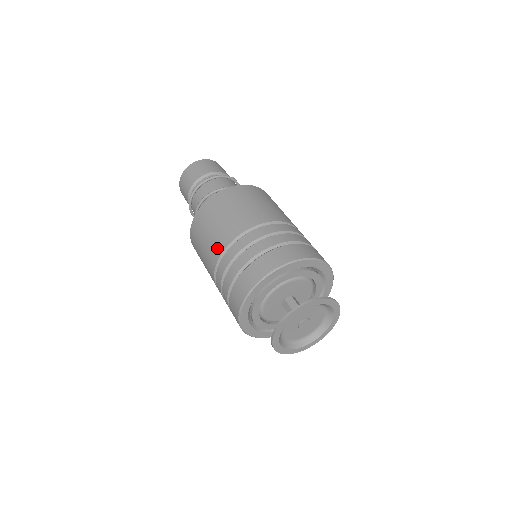
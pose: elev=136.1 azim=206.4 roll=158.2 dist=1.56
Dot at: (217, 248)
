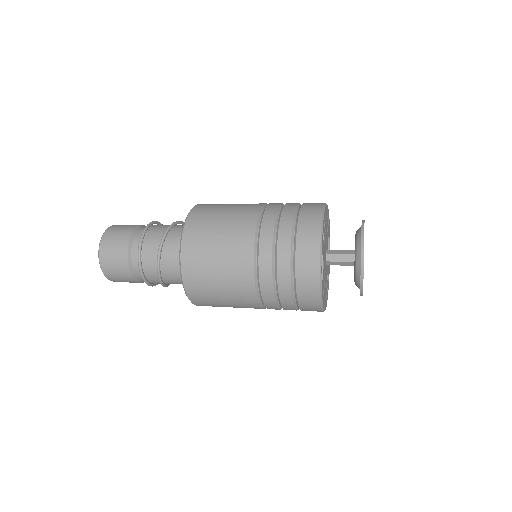
Dot at: (244, 243)
